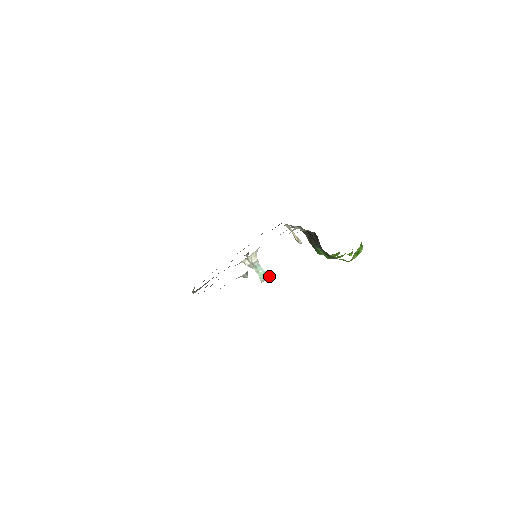
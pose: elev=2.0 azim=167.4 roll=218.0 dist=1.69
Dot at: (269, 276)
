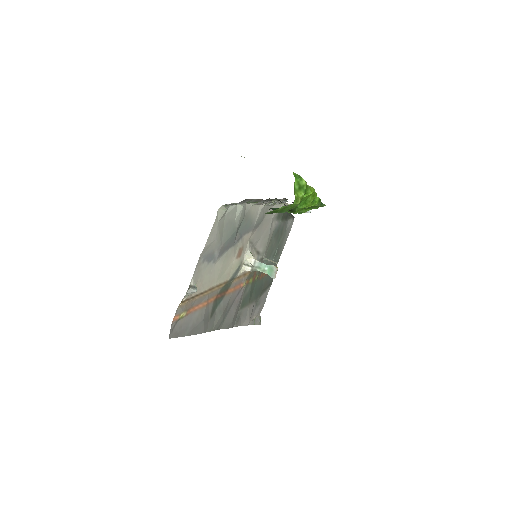
Dot at: (277, 268)
